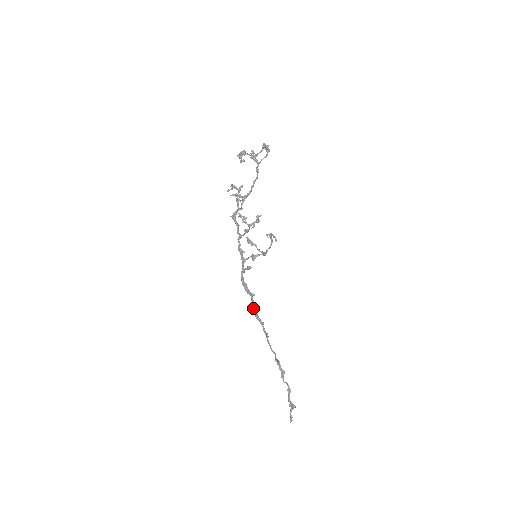
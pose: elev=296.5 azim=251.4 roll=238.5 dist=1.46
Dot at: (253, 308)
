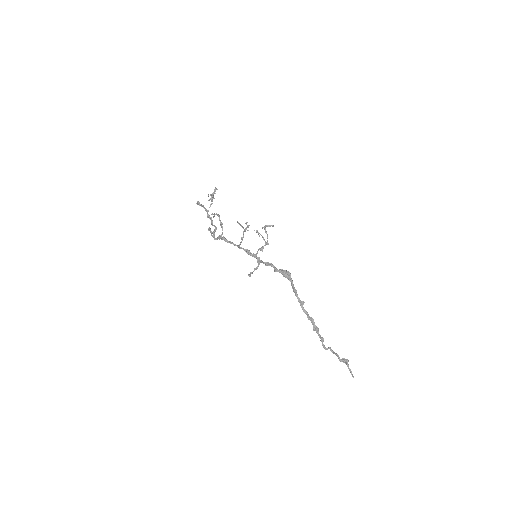
Dot at: (289, 275)
